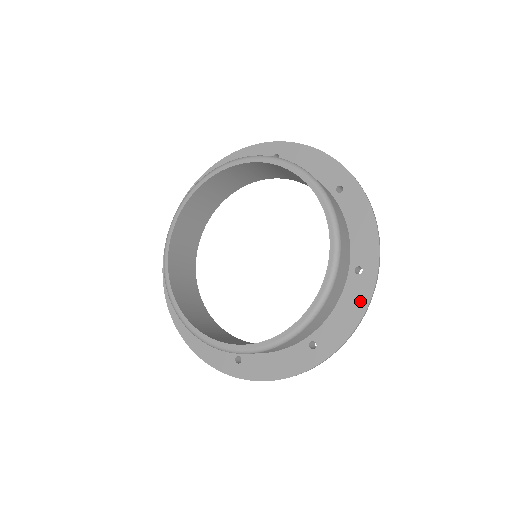
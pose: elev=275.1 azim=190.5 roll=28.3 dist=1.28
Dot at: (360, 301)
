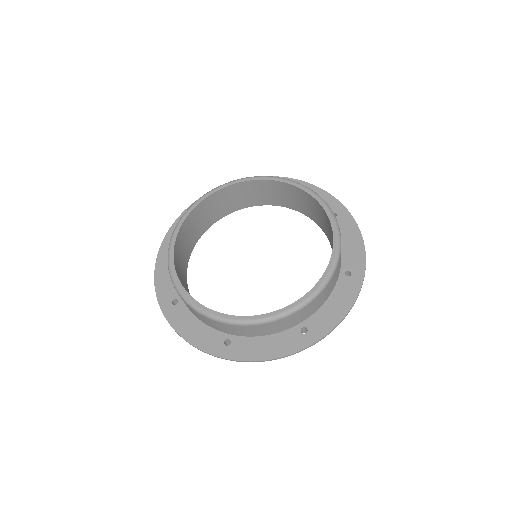
Dot at: (284, 348)
